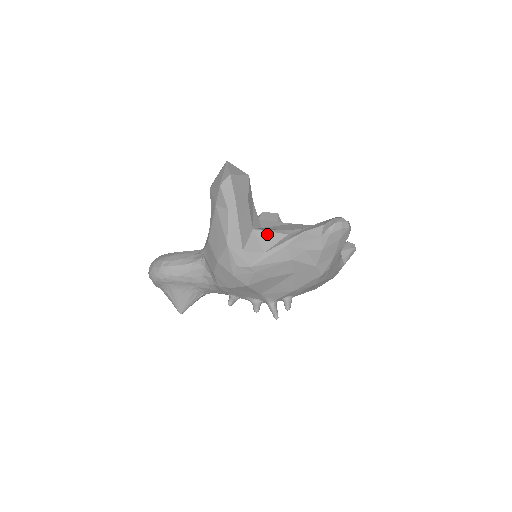
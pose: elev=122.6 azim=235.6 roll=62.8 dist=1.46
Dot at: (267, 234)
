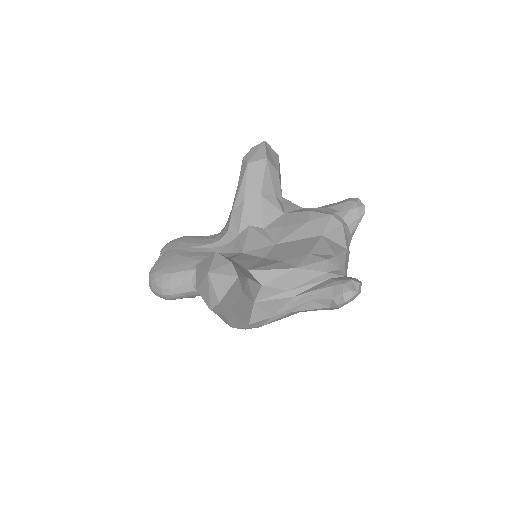
Dot at: (270, 302)
